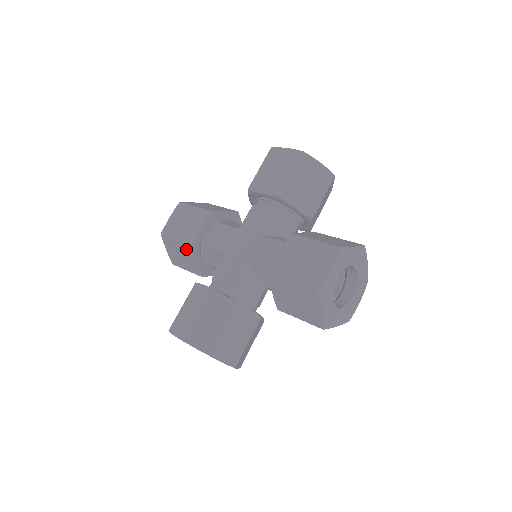
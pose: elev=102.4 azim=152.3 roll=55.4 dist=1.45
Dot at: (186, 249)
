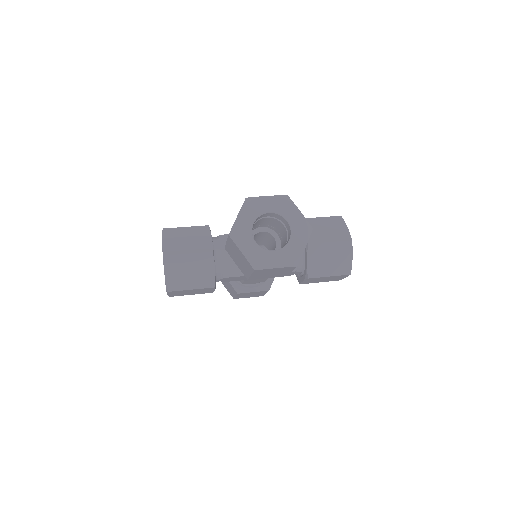
Dot at: occluded
